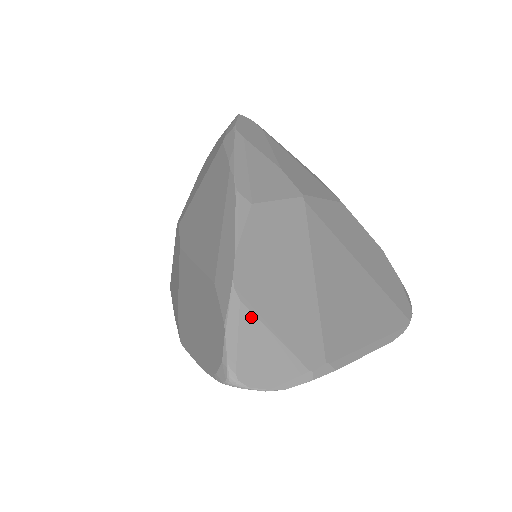
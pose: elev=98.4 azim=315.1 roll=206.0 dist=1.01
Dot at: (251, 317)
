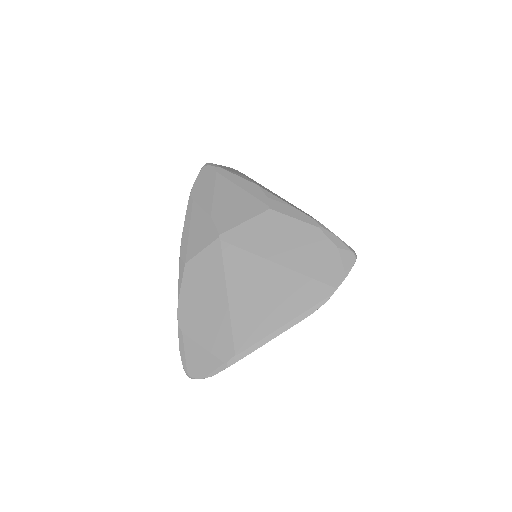
Dot at: (189, 340)
